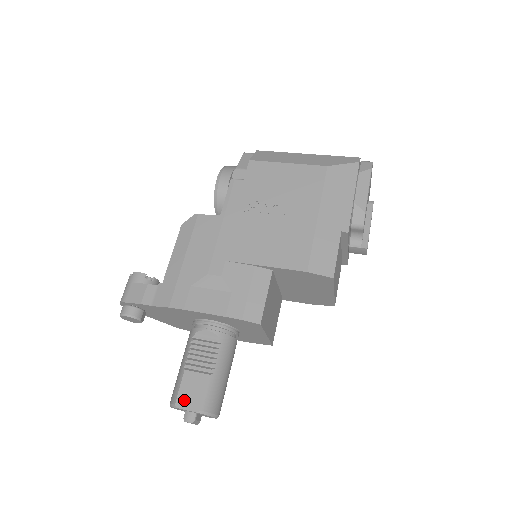
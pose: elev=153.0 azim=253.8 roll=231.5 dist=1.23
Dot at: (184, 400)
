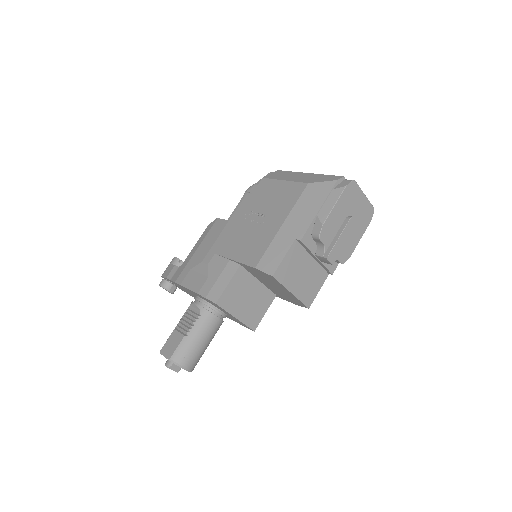
Dot at: (165, 349)
